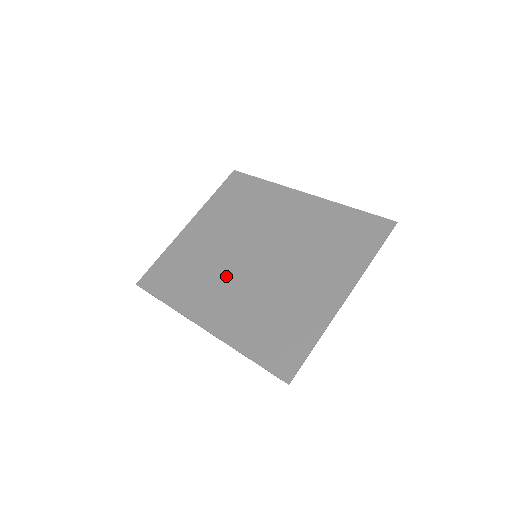
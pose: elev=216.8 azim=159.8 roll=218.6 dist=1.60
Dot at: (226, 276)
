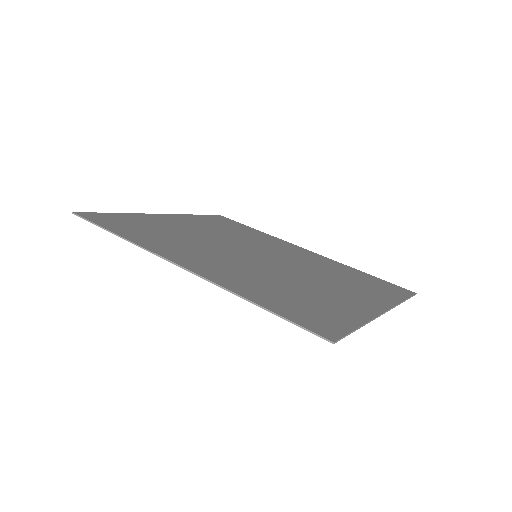
Dot at: (217, 251)
